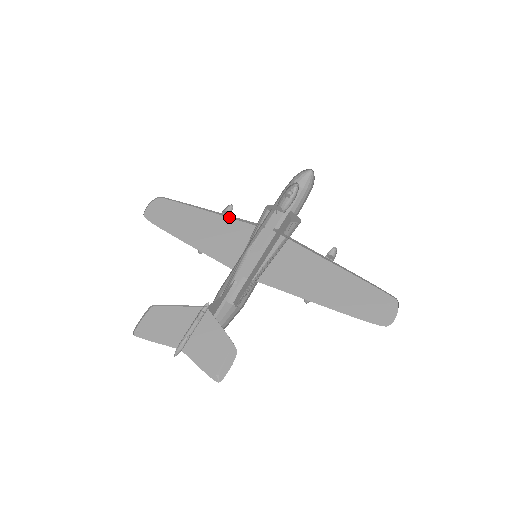
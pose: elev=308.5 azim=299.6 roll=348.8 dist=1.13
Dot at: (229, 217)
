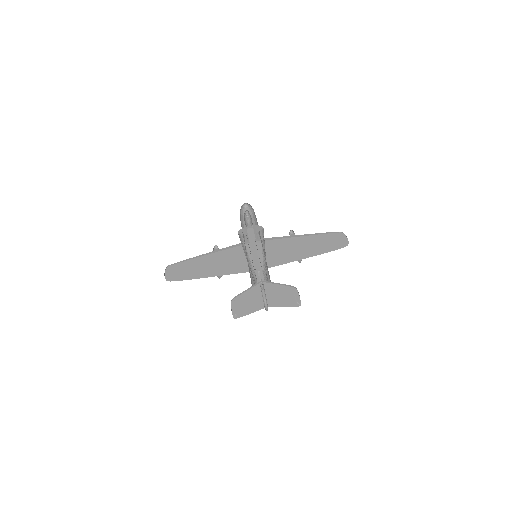
Dot at: (221, 250)
